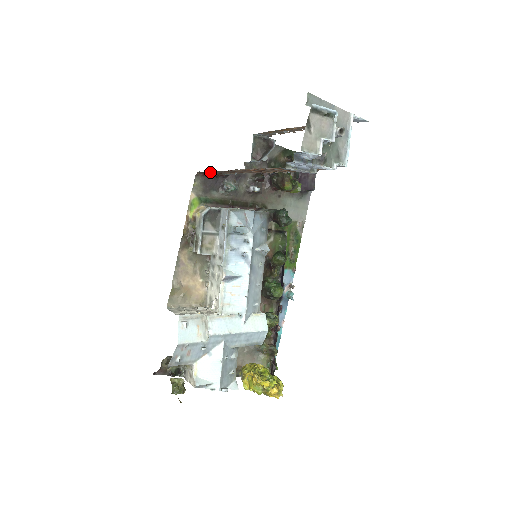
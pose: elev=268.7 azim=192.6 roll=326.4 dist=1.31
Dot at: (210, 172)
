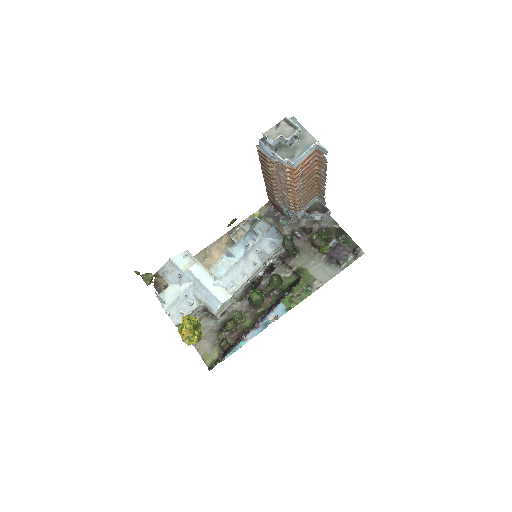
Dot at: (270, 197)
